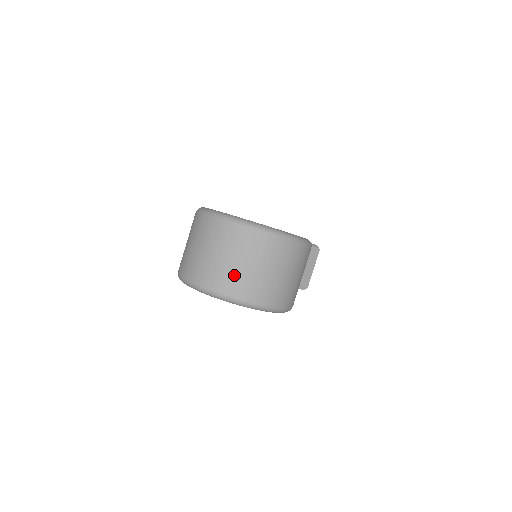
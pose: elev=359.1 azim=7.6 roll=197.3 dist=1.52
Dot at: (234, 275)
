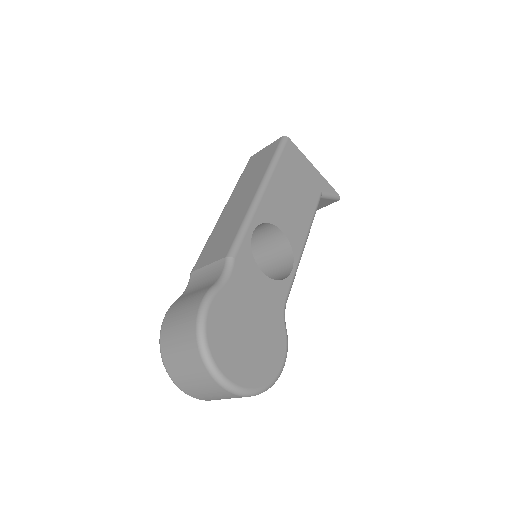
Dot at: (200, 394)
